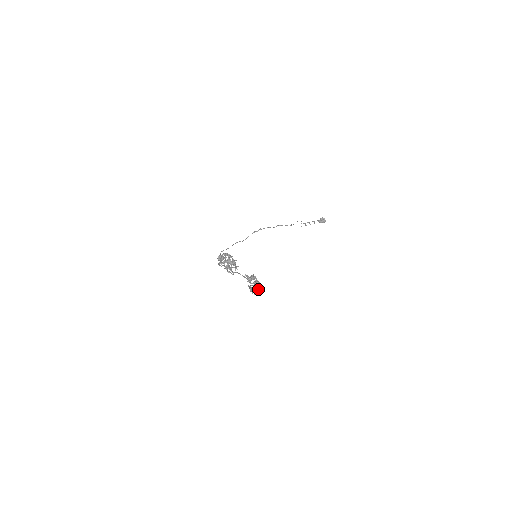
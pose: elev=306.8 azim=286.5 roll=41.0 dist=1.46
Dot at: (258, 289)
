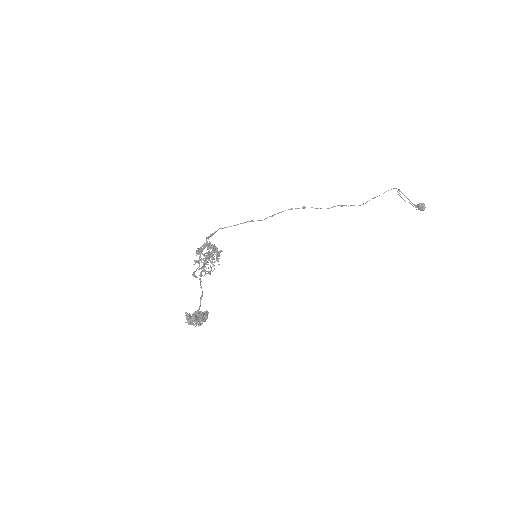
Dot at: occluded
